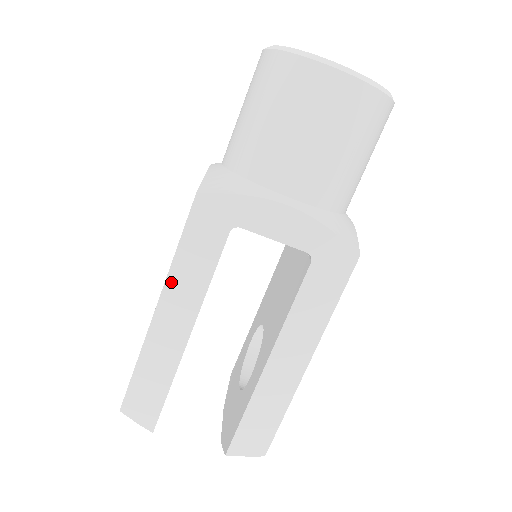
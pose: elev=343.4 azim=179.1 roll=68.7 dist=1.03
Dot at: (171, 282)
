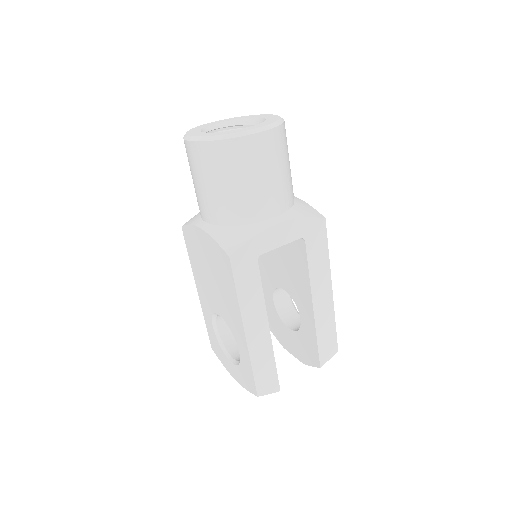
Dot at: (244, 312)
